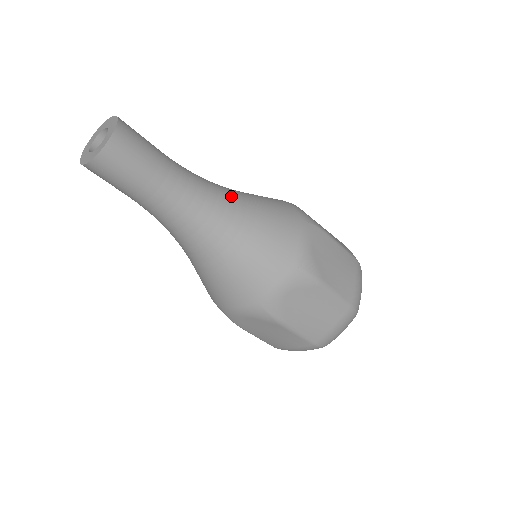
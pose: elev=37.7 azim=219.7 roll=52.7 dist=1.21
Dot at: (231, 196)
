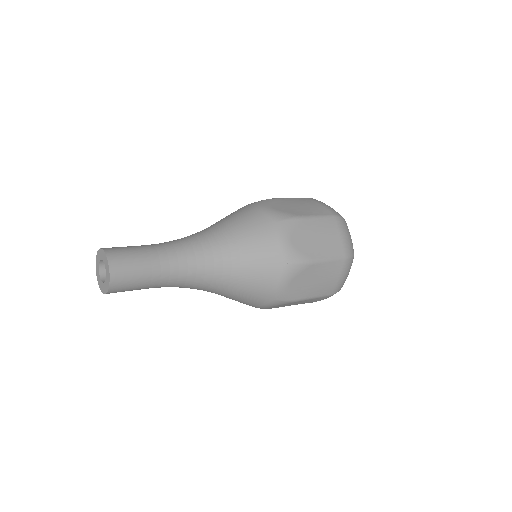
Dot at: (212, 242)
